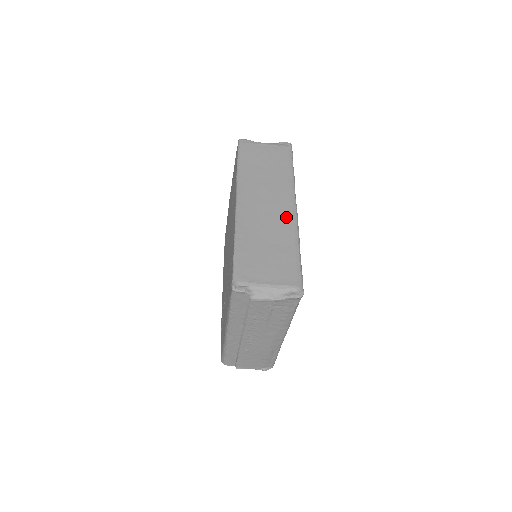
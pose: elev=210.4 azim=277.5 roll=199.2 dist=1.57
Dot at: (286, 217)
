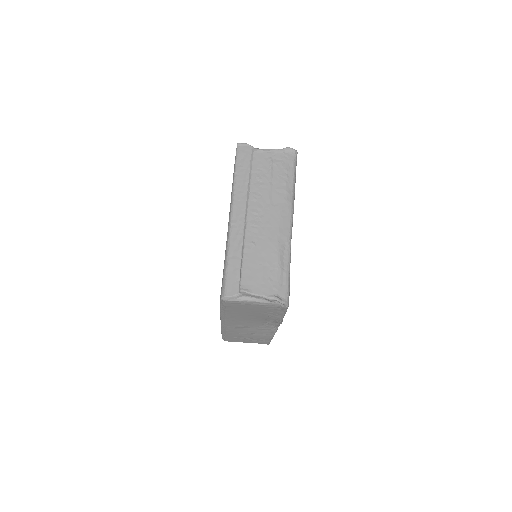
Dot at: occluded
